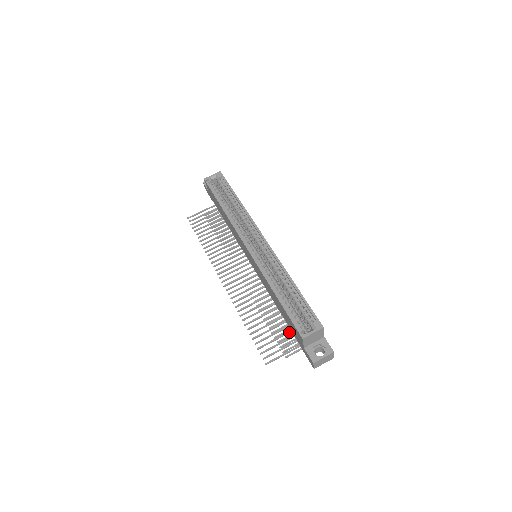
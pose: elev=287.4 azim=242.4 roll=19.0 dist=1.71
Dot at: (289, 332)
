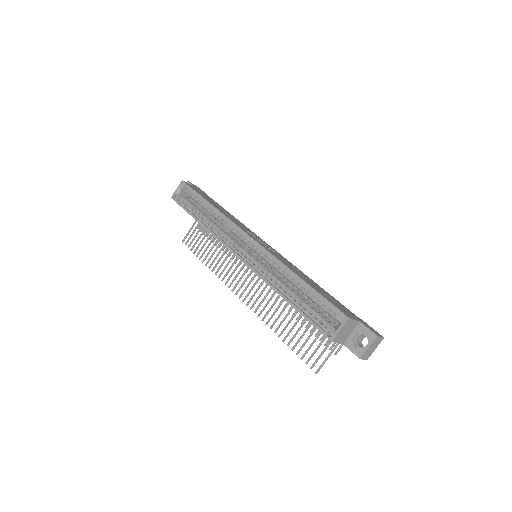
Dot at: occluded
